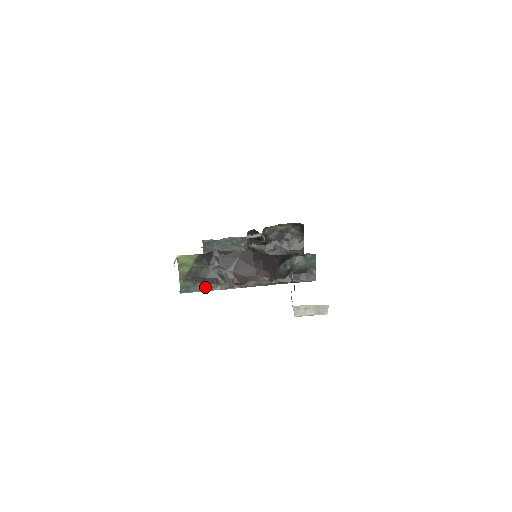
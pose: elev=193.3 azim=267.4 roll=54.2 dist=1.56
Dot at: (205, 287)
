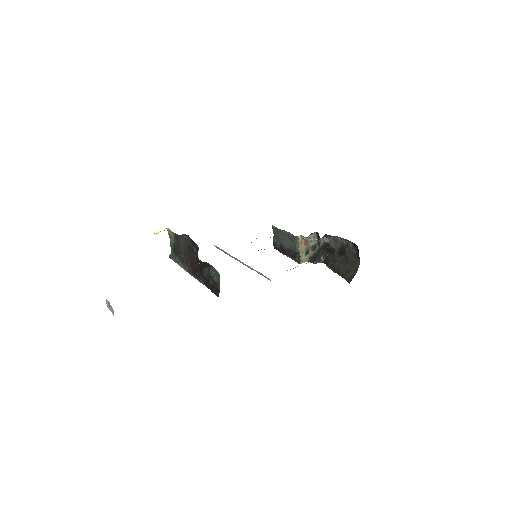
Dot at: (178, 261)
